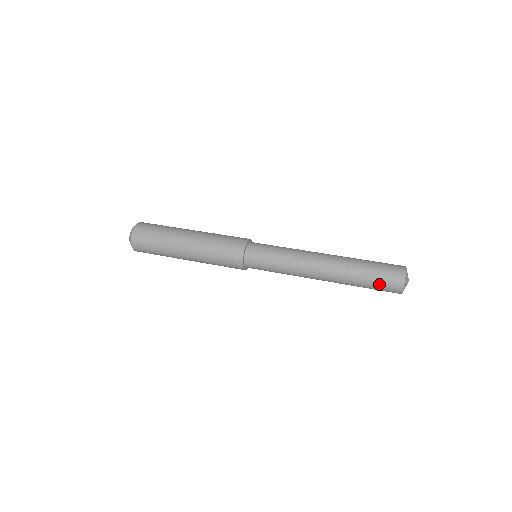
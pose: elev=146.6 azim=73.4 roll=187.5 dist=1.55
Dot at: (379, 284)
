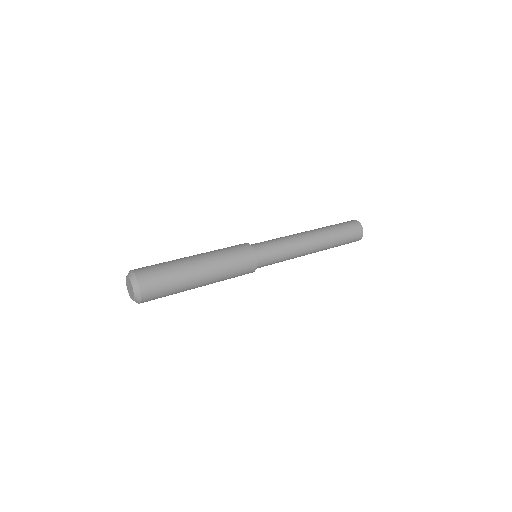
Dot at: occluded
